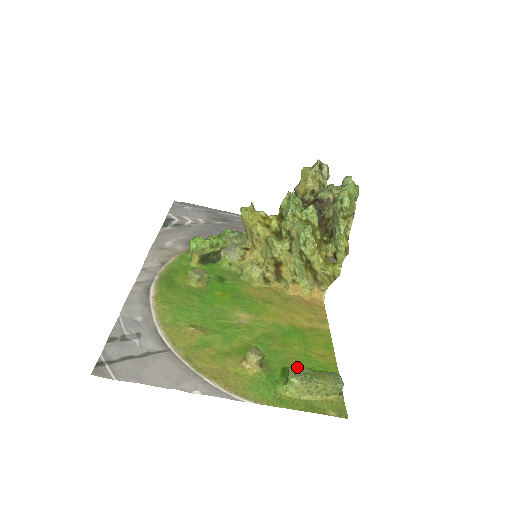
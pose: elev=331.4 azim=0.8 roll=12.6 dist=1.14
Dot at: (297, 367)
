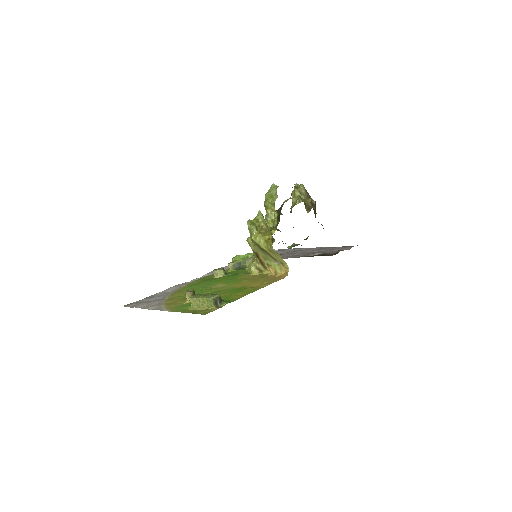
Dot at: (200, 294)
